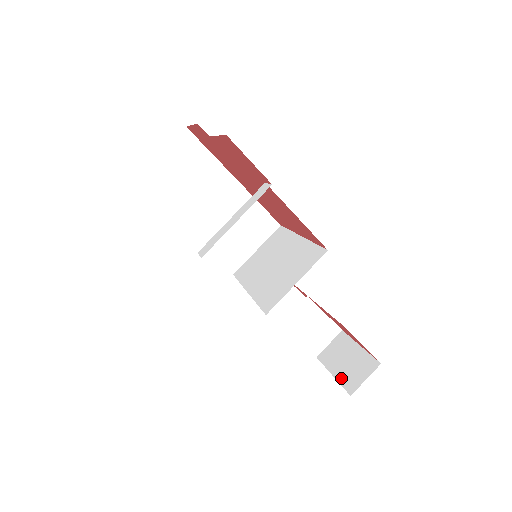
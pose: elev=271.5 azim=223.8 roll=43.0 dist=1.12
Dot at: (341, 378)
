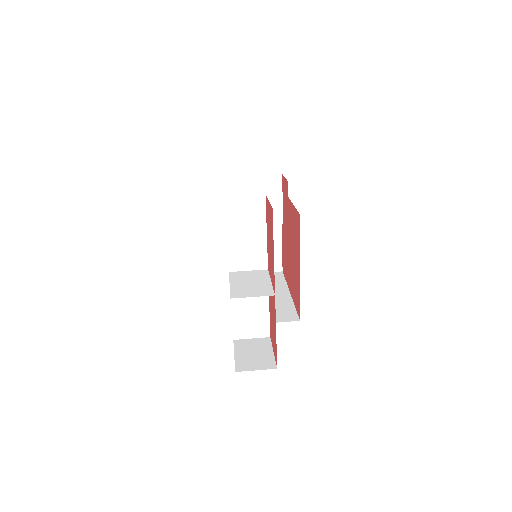
Dot at: occluded
